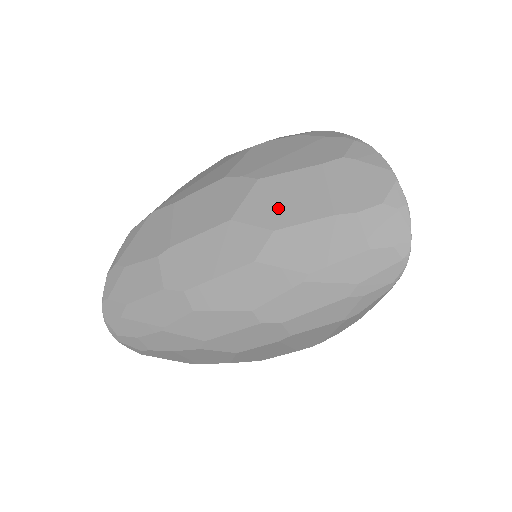
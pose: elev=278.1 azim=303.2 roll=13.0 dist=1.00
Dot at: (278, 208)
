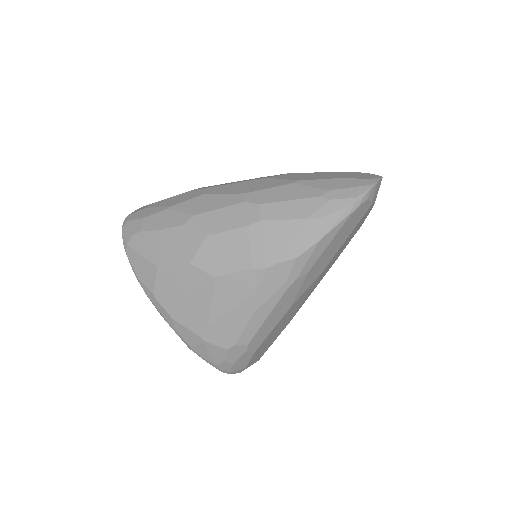
Dot at: occluded
